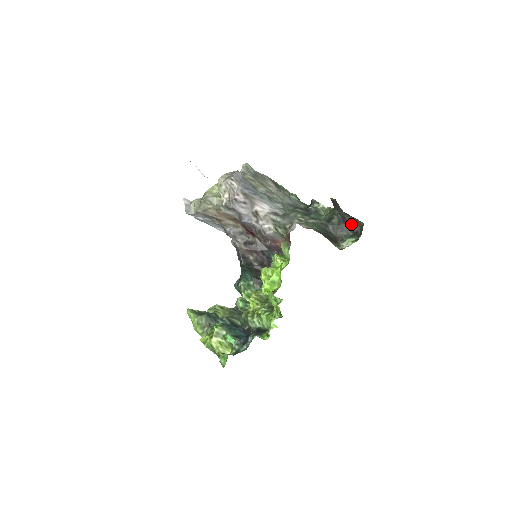
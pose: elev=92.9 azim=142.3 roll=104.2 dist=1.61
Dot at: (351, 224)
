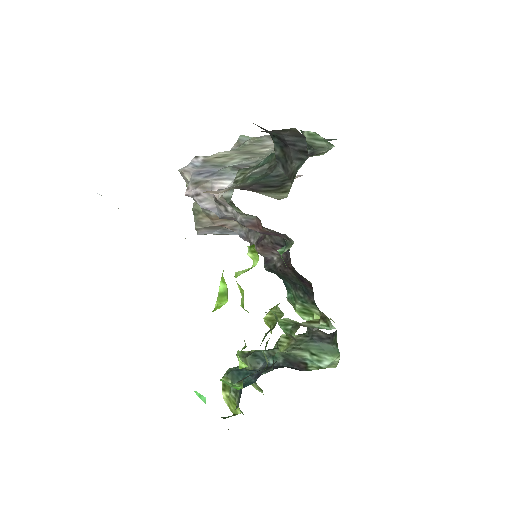
Dot at: (293, 142)
